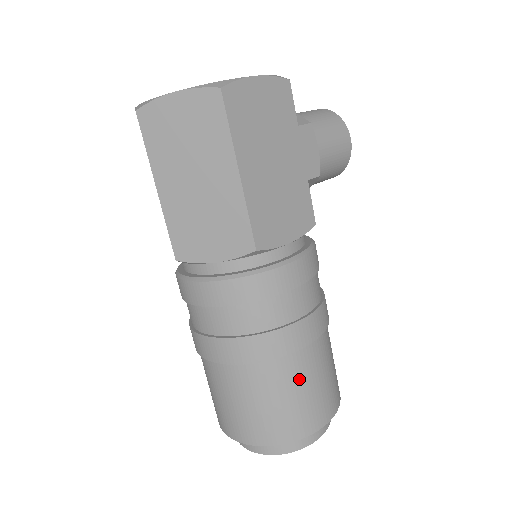
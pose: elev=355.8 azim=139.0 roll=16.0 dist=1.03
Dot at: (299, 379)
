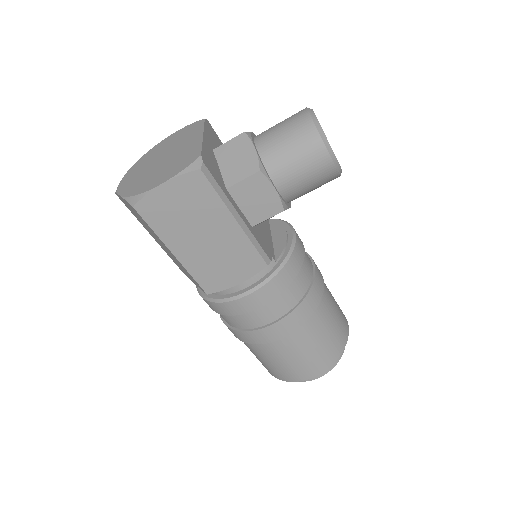
Dot at: (277, 355)
